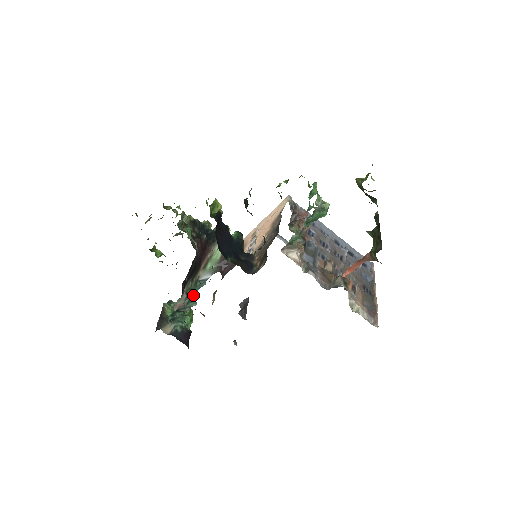
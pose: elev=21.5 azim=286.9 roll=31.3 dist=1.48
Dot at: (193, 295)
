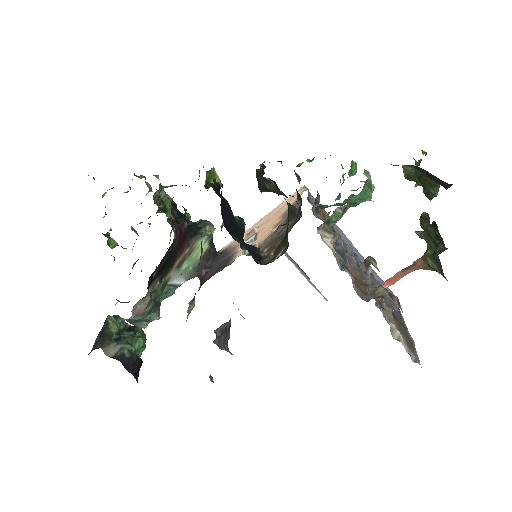
Dot at: (157, 303)
